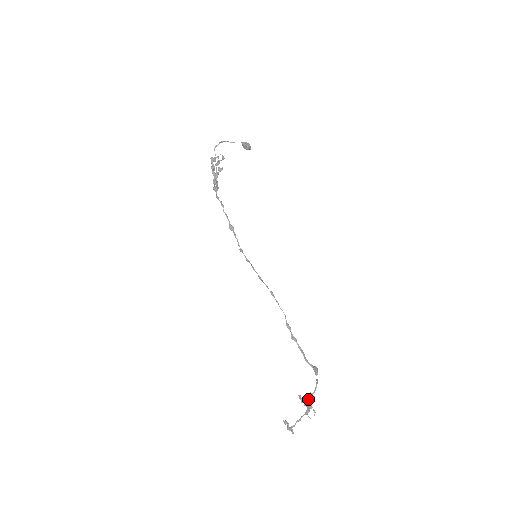
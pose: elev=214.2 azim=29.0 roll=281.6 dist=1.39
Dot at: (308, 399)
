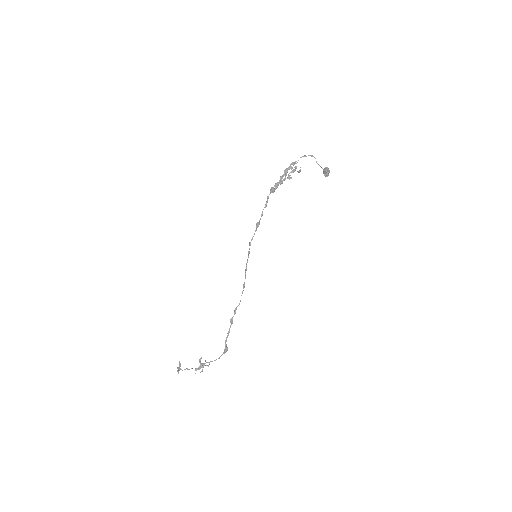
Dot at: occluded
